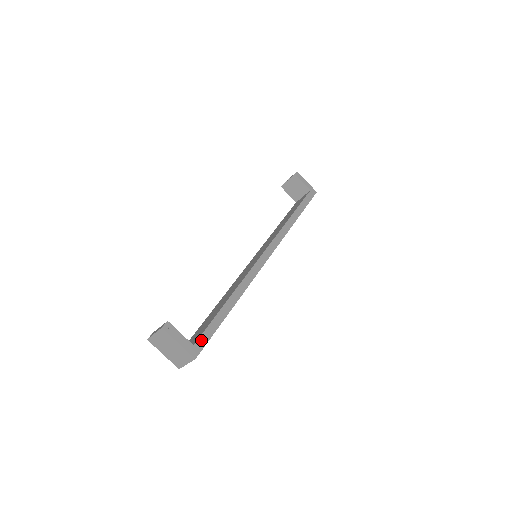
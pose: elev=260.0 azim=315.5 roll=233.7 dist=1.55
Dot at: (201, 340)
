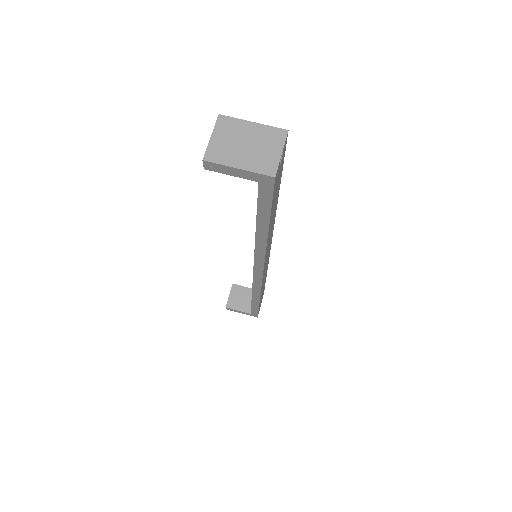
Dot at: occluded
